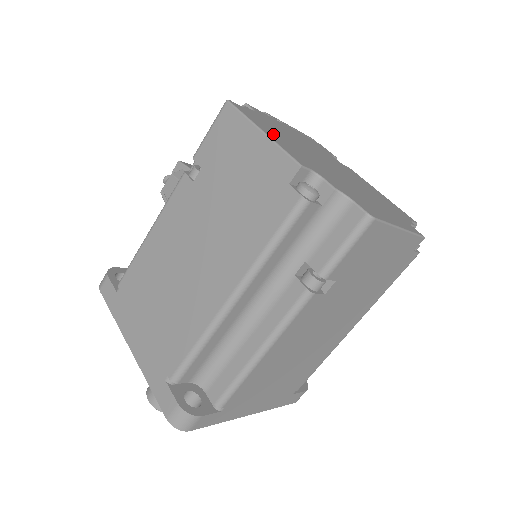
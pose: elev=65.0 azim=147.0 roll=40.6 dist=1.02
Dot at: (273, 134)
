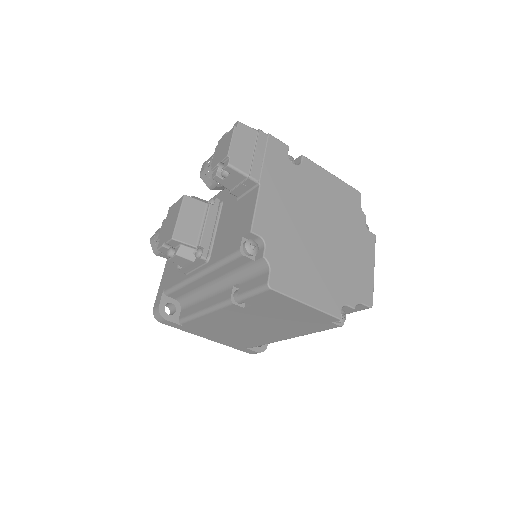
Dot at: (306, 288)
